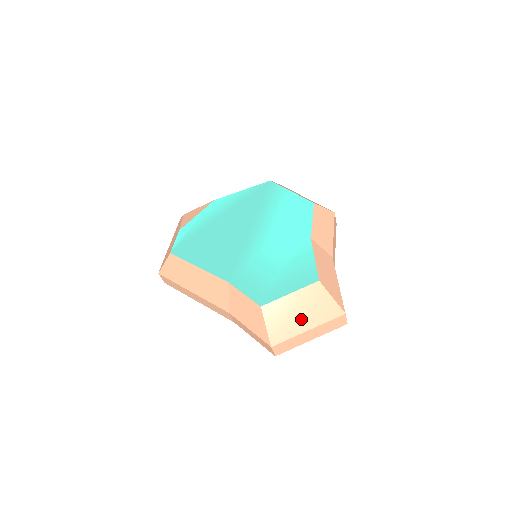
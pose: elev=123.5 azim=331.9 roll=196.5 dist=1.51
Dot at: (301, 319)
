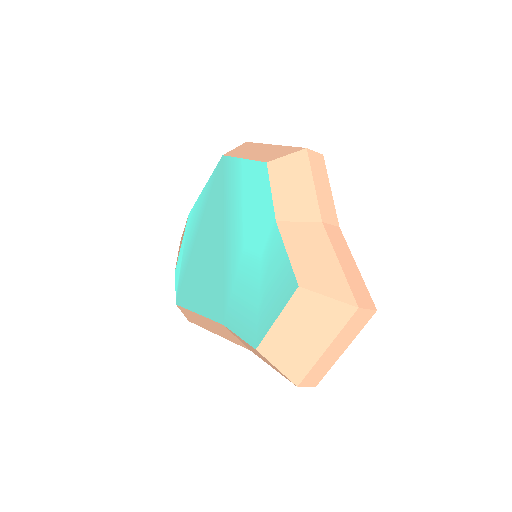
Dot at: (309, 341)
